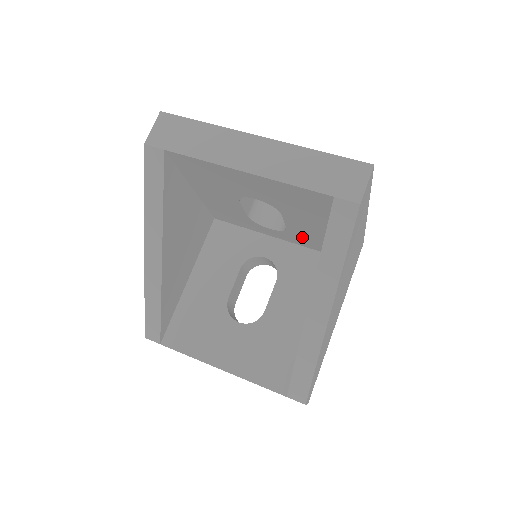
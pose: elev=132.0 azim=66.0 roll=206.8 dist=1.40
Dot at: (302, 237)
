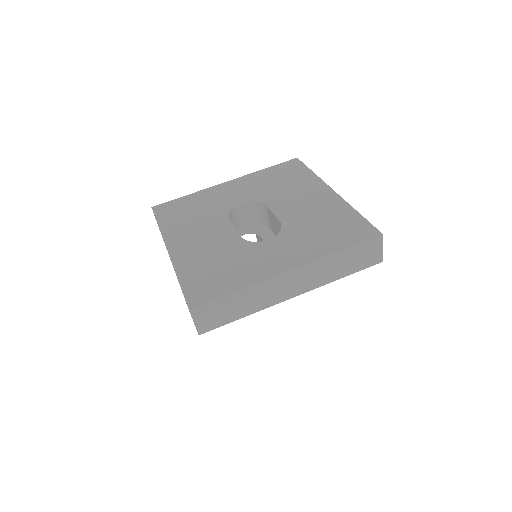
Dot at: occluded
